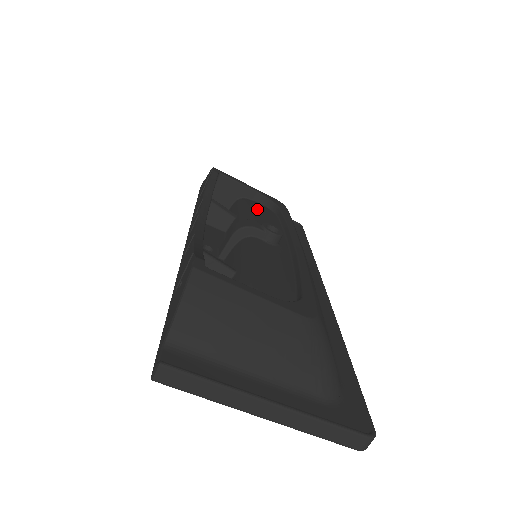
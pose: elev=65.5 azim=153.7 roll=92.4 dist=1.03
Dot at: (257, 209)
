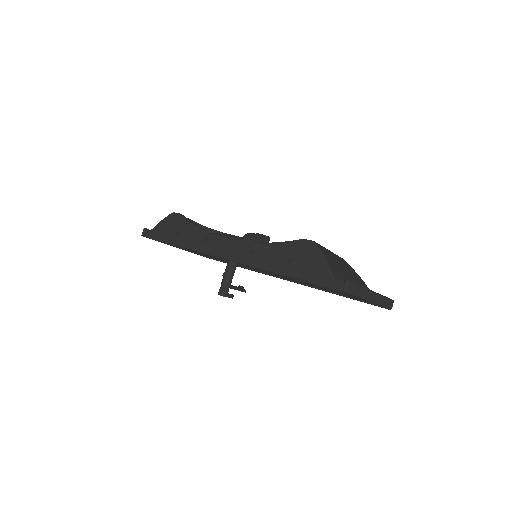
Dot at: occluded
